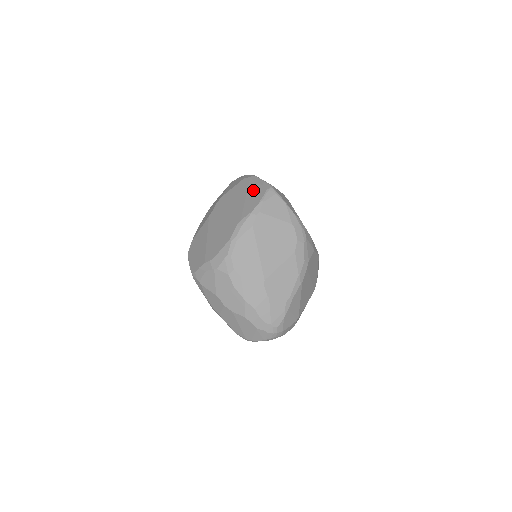
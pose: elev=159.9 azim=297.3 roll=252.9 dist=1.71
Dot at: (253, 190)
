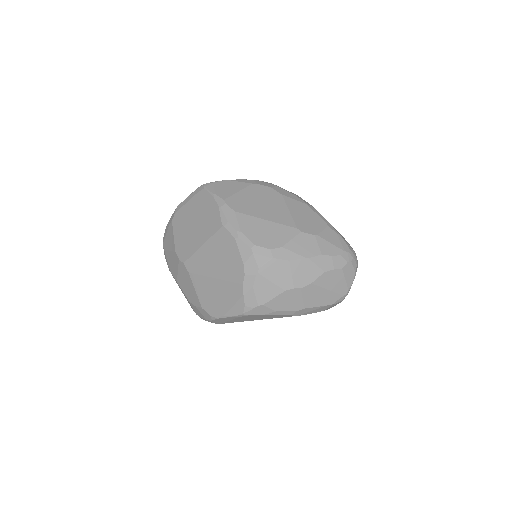
Dot at: (194, 206)
